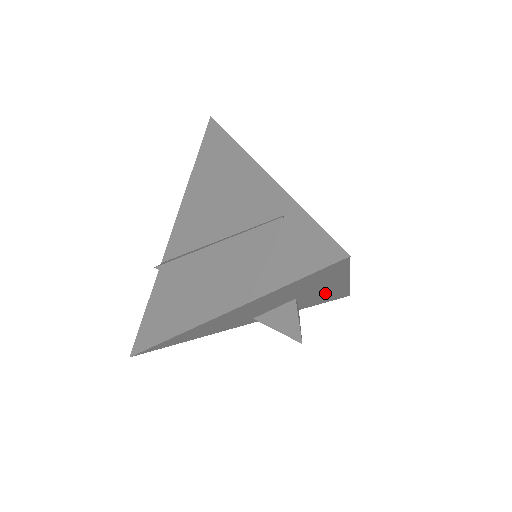
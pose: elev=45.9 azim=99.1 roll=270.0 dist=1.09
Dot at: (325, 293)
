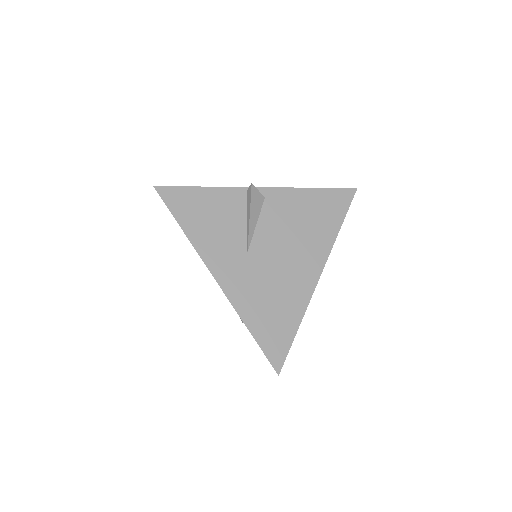
Dot at: occluded
